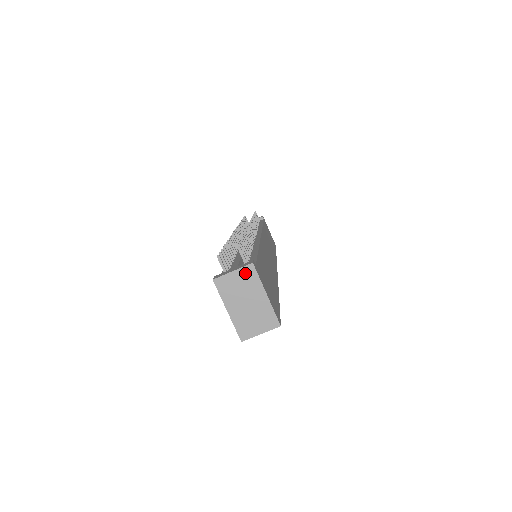
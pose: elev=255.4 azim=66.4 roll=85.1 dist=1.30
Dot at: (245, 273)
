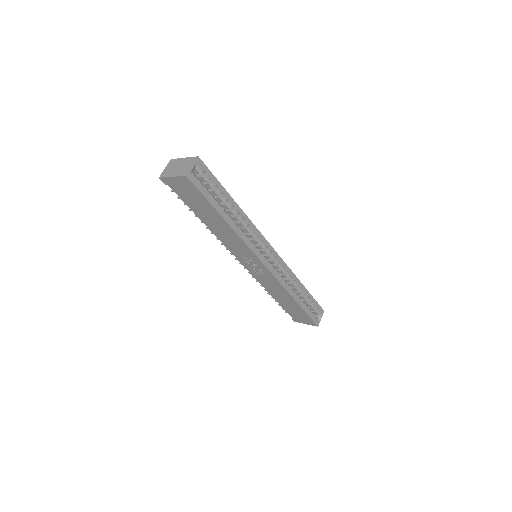
Dot at: (170, 164)
